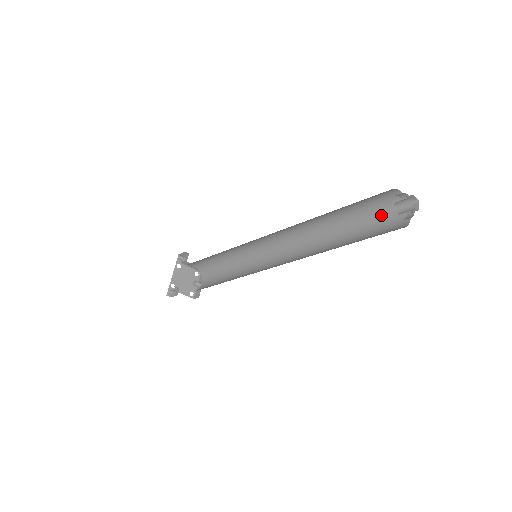
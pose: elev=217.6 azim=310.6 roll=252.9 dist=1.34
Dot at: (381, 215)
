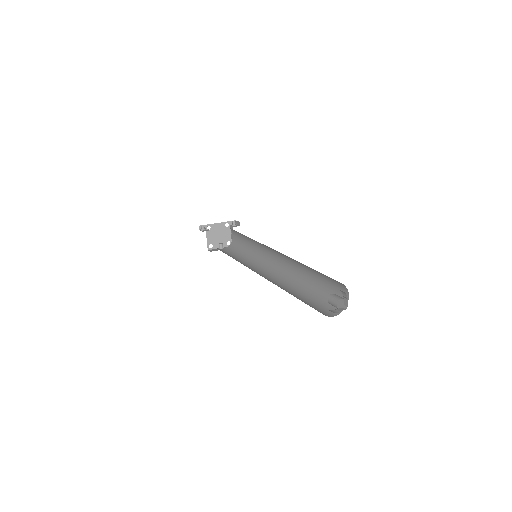
Dot at: (327, 302)
